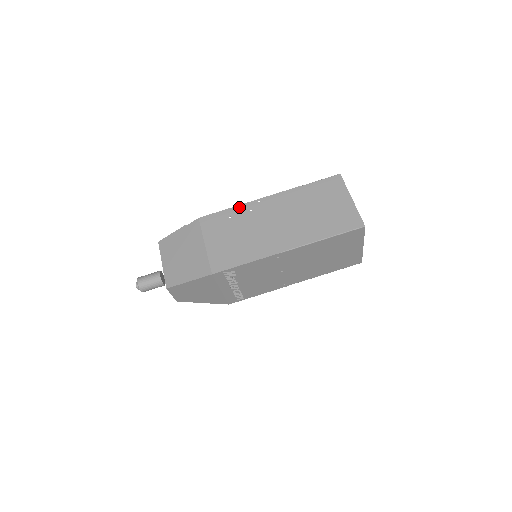
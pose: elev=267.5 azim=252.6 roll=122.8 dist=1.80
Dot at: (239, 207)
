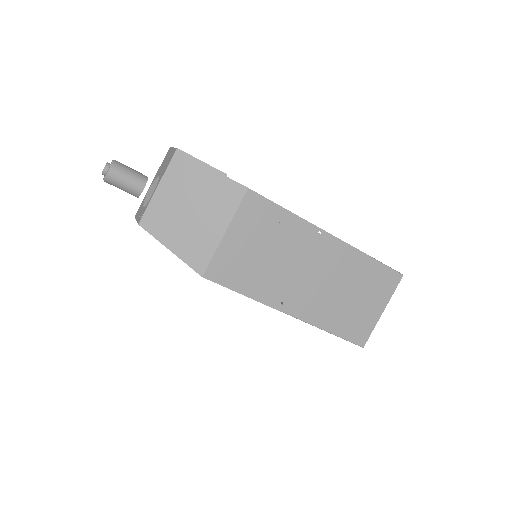
Dot at: (297, 219)
